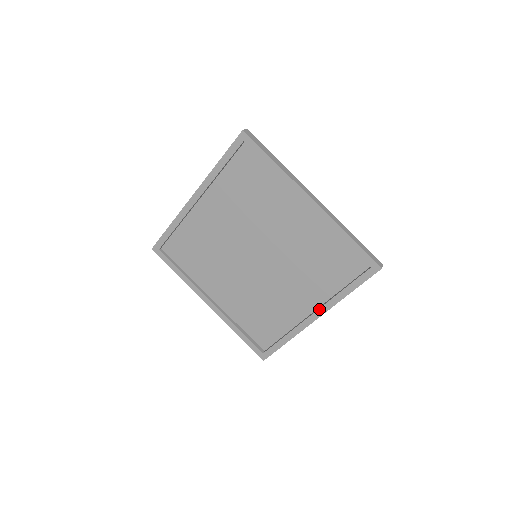
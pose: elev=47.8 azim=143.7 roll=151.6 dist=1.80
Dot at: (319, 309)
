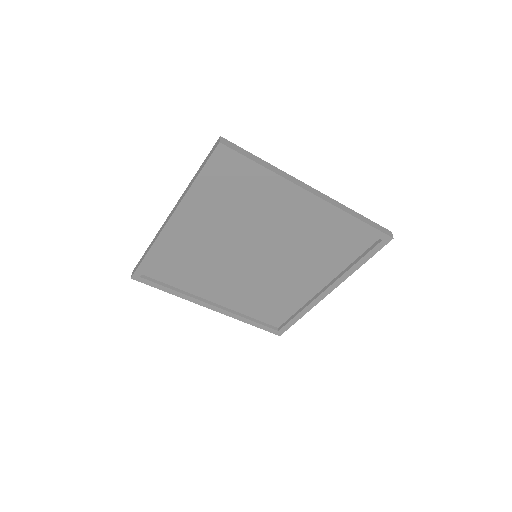
Dot at: (332, 284)
